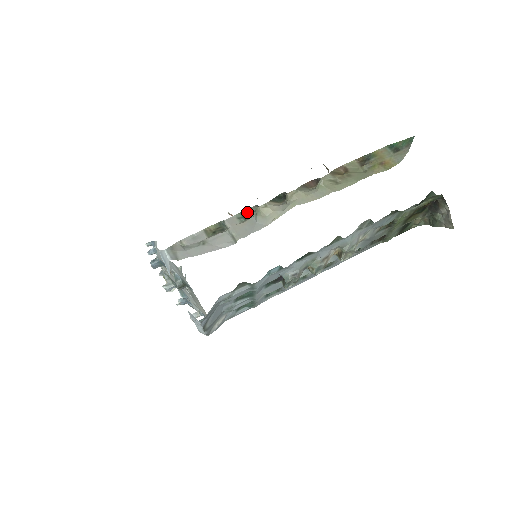
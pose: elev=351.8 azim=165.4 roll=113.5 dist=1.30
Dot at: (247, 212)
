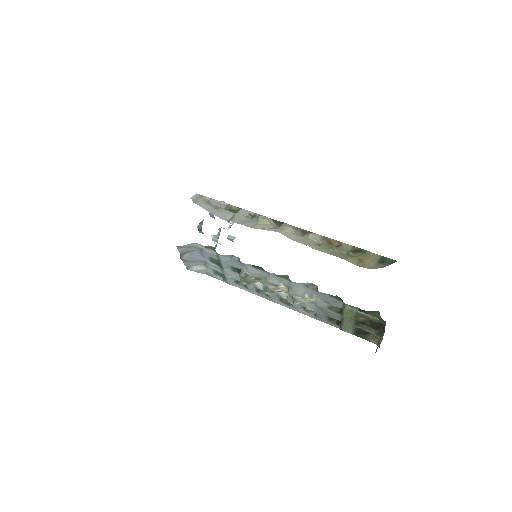
Dot at: occluded
